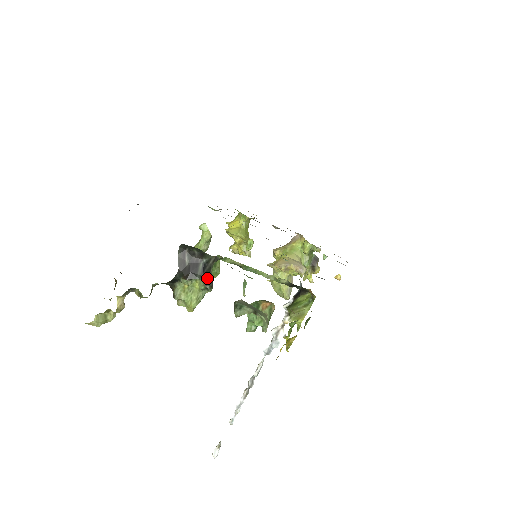
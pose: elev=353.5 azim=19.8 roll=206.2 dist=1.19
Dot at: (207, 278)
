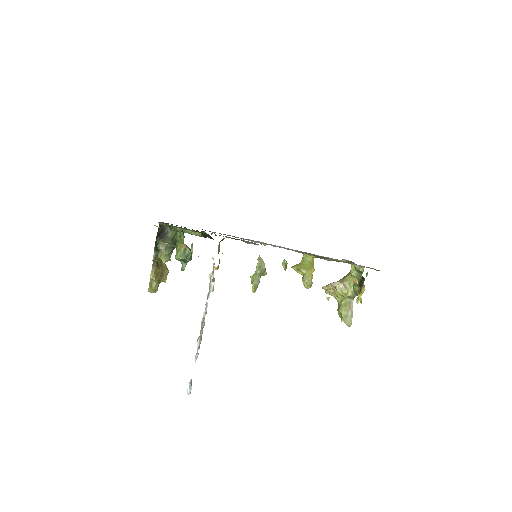
Dot at: (162, 237)
